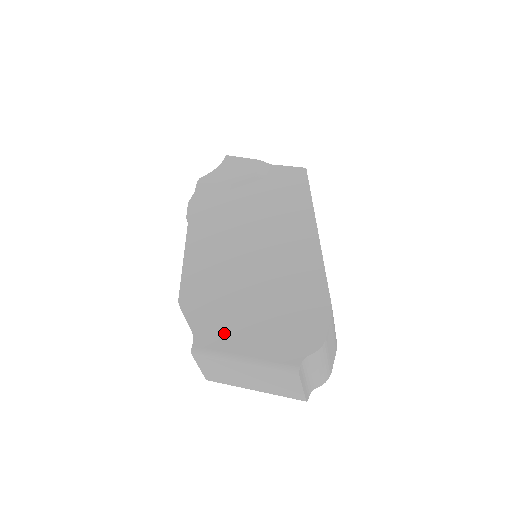
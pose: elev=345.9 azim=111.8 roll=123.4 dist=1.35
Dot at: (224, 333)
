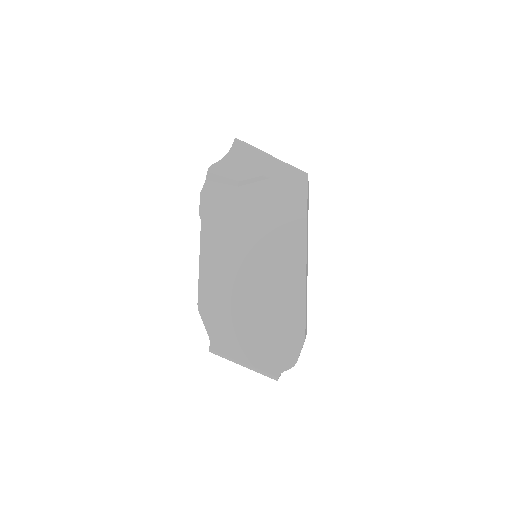
Dot at: (231, 342)
